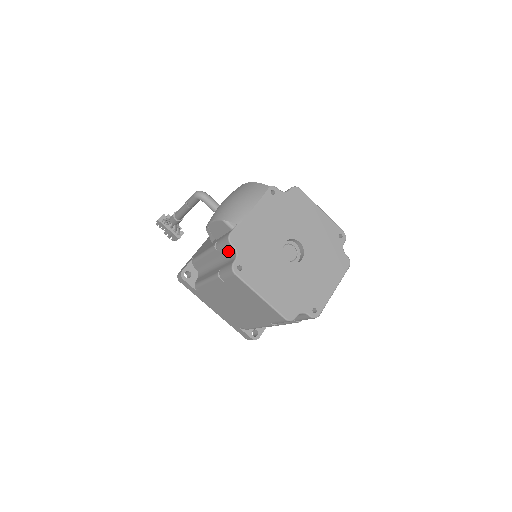
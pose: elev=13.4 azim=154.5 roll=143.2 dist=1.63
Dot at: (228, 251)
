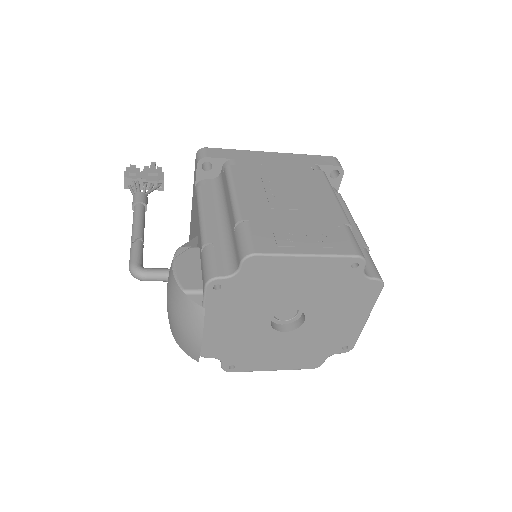
Dot at: occluded
